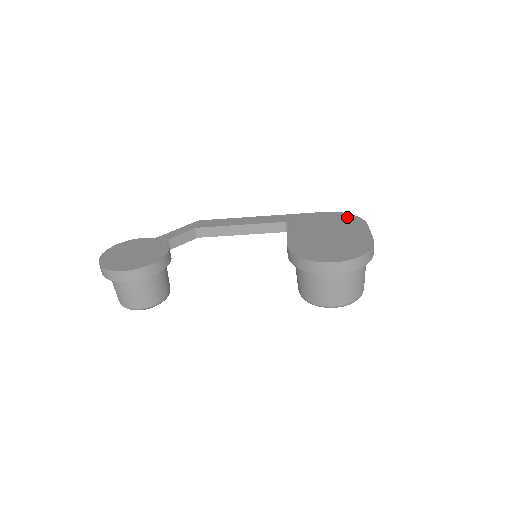
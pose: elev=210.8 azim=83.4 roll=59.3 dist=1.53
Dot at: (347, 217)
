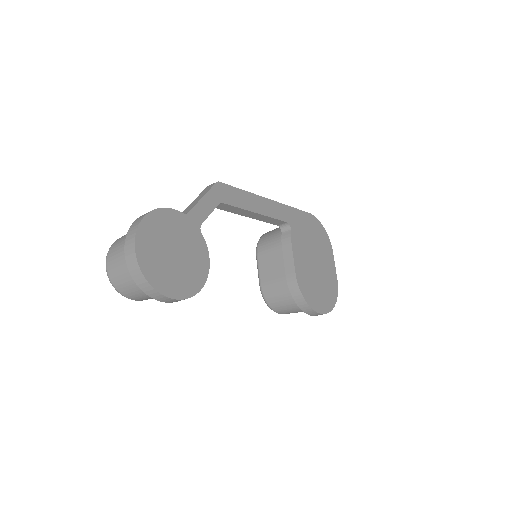
Dot at: (322, 232)
